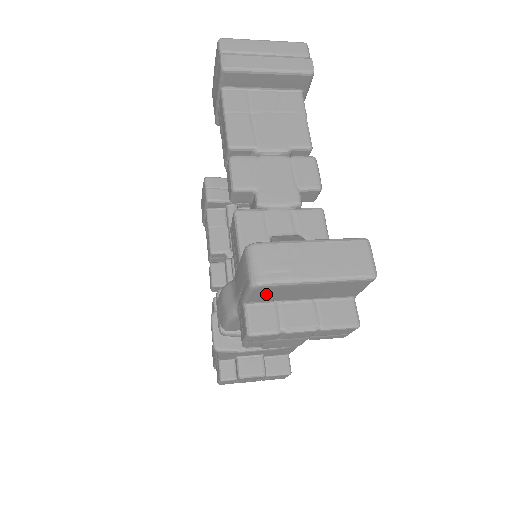
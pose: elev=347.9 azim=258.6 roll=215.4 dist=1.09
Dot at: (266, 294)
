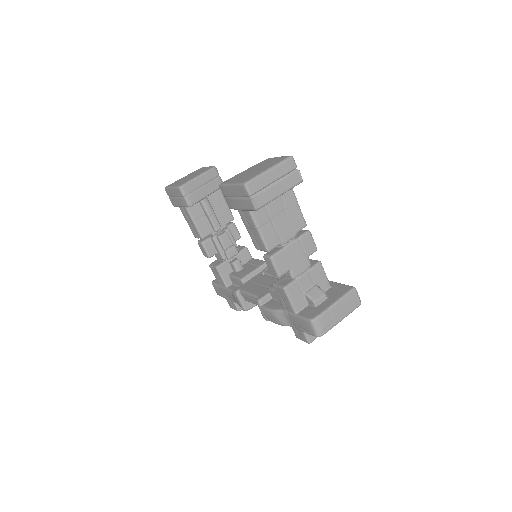
Dot at: occluded
